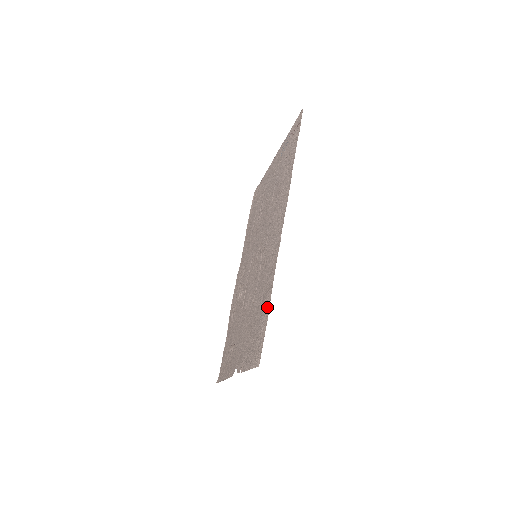
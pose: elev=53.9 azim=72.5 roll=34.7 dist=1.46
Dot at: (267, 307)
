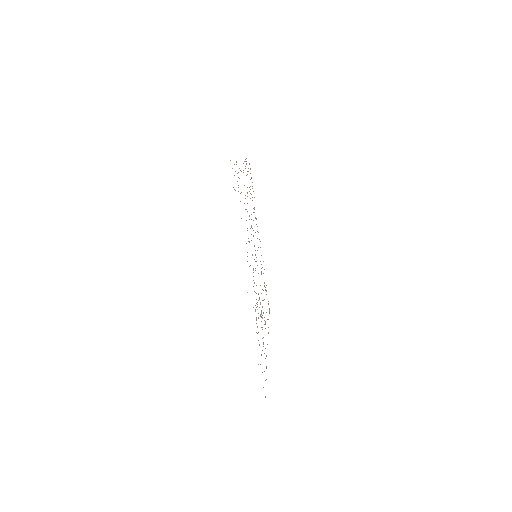
Dot at: (236, 164)
